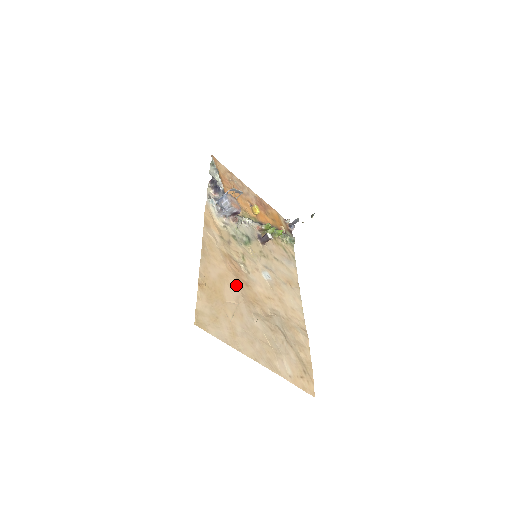
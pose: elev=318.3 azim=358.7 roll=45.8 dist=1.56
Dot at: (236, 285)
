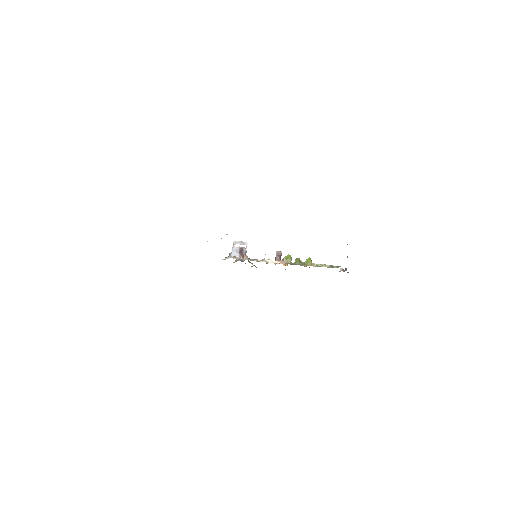
Dot at: occluded
